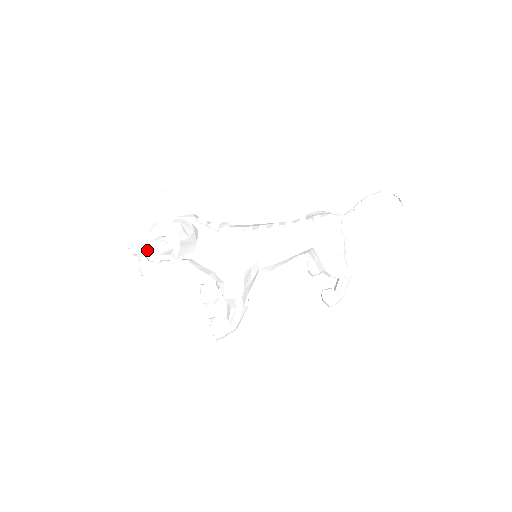
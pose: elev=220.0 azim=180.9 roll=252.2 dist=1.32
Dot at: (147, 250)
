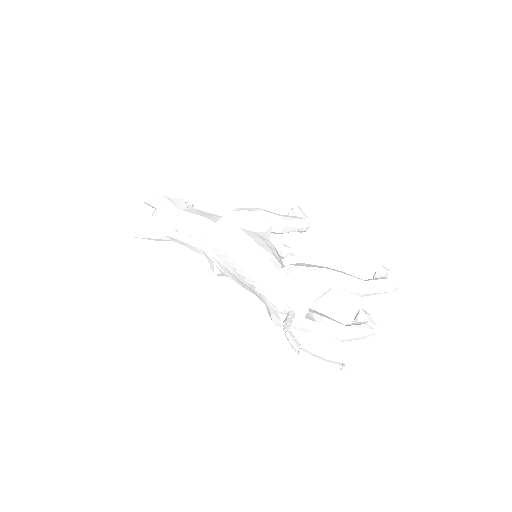
Dot at: occluded
